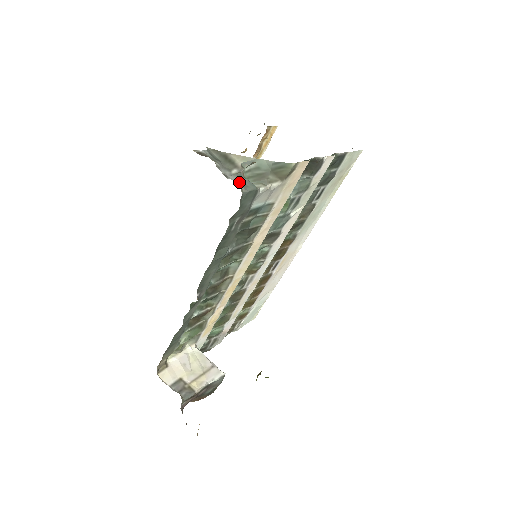
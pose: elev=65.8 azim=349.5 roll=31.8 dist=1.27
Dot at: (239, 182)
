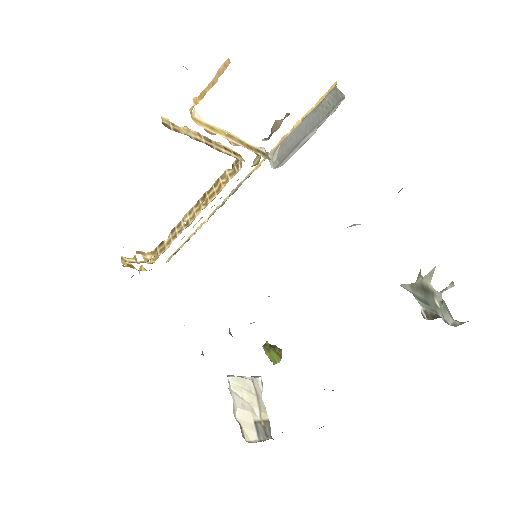
Dot at: (451, 317)
